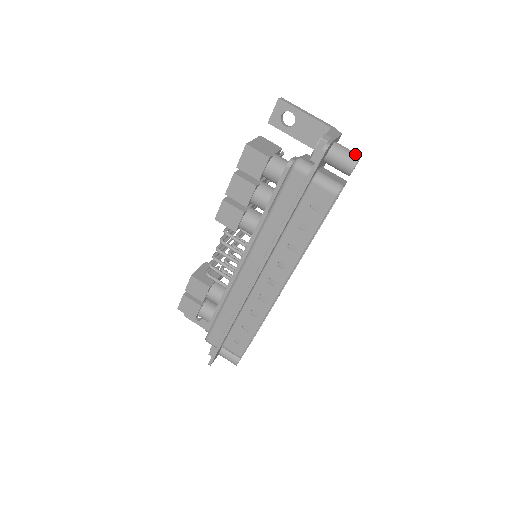
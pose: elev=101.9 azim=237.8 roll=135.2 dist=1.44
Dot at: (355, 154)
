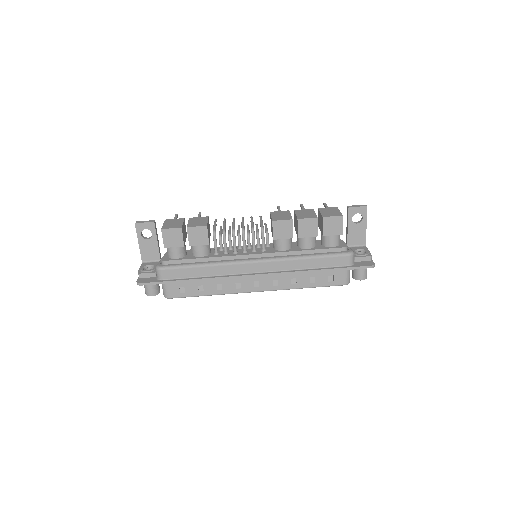
Dot at: occluded
